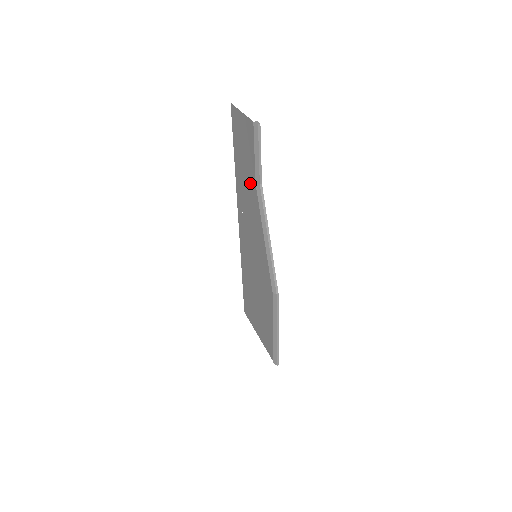
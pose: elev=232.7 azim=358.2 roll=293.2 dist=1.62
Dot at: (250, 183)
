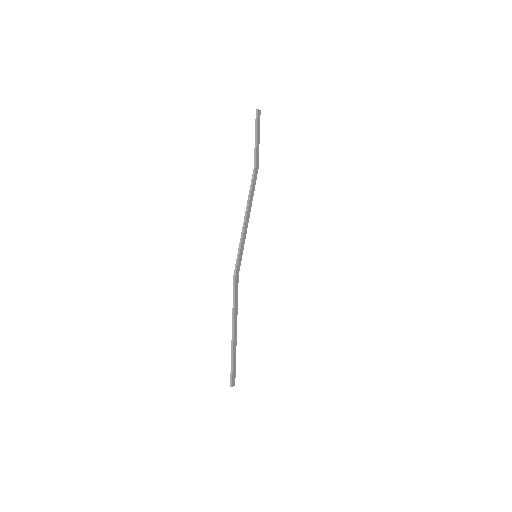
Dot at: occluded
